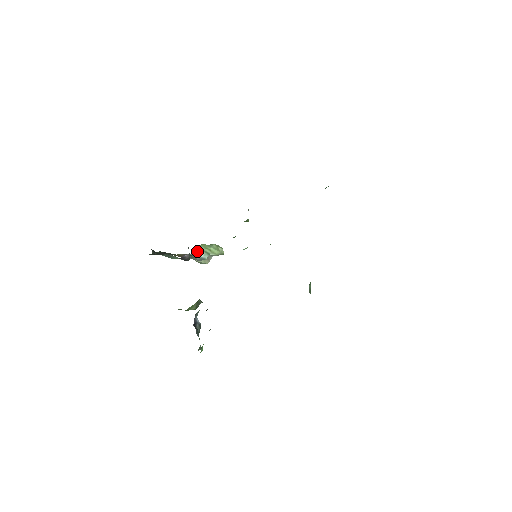
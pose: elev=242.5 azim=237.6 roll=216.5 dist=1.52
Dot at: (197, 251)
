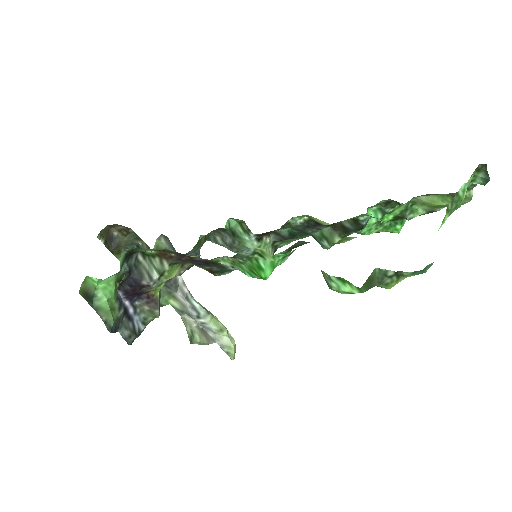
Dot at: (193, 299)
